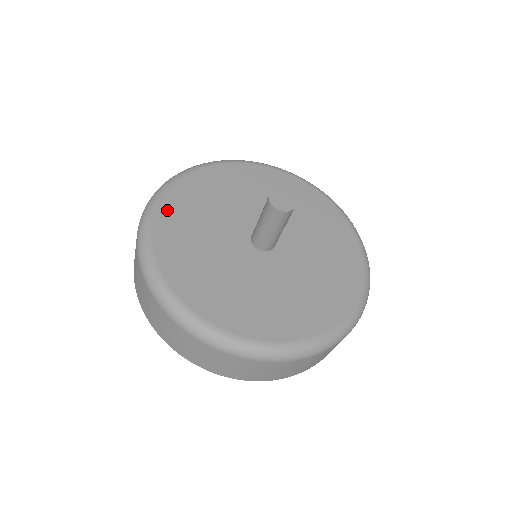
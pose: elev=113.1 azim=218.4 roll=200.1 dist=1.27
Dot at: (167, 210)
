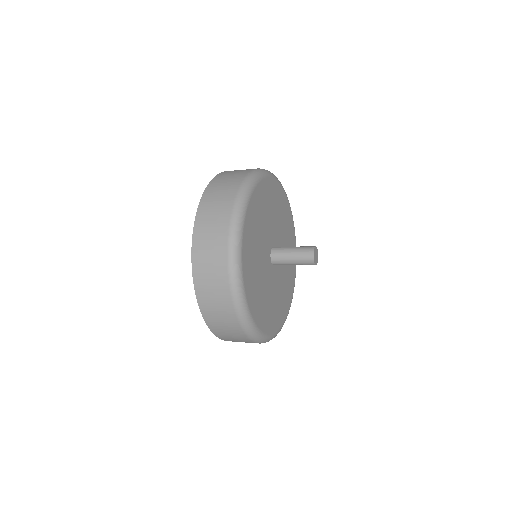
Dot at: (256, 197)
